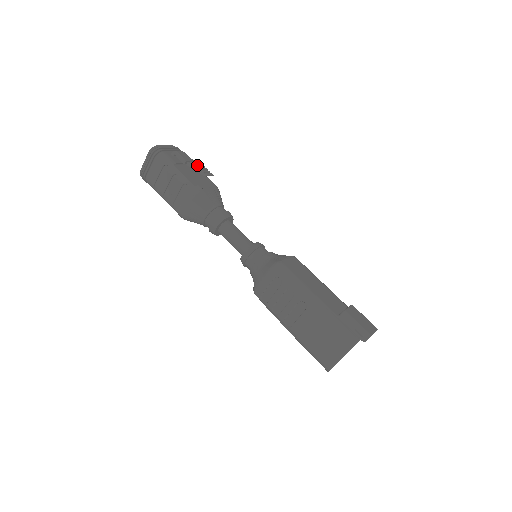
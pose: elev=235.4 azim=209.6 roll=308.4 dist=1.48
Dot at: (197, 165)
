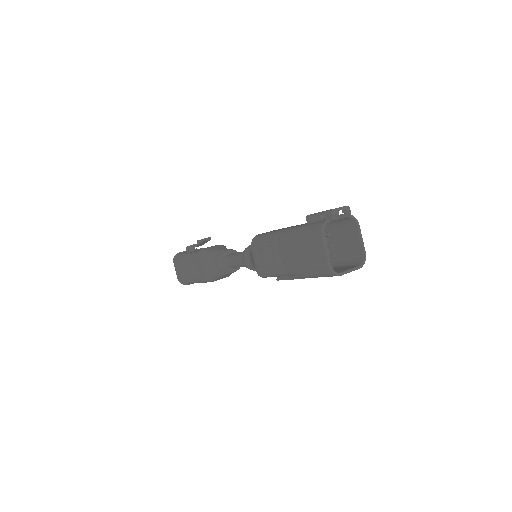
Dot at: (197, 240)
